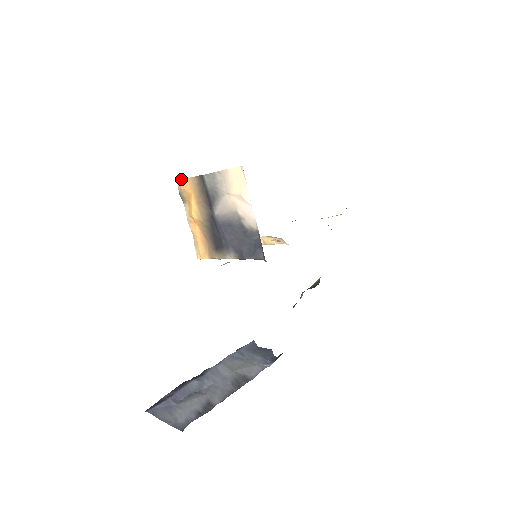
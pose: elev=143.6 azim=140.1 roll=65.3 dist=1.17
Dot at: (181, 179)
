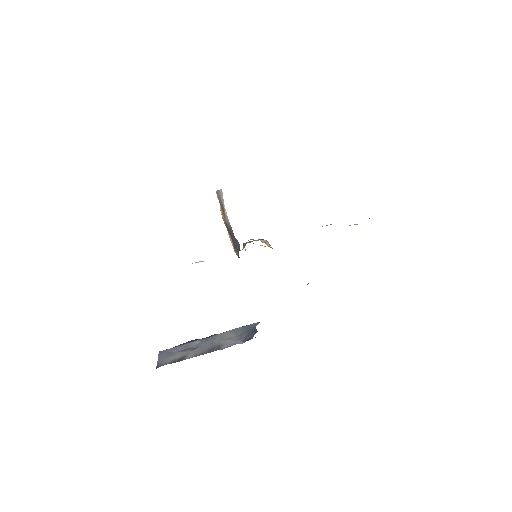
Dot at: occluded
